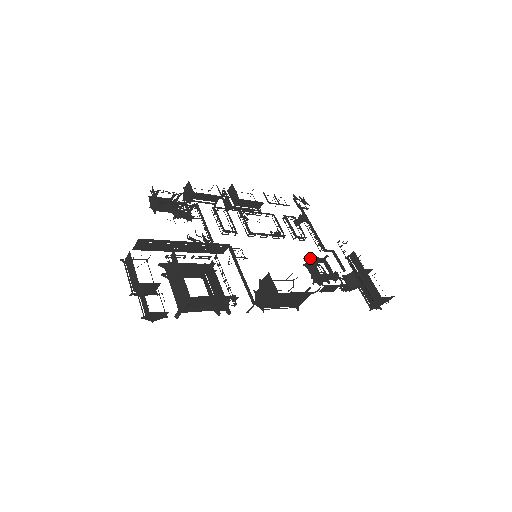
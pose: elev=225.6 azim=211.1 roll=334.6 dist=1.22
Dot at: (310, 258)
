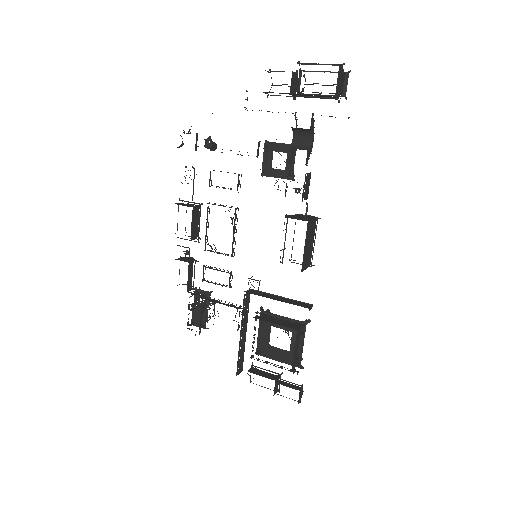
Dot at: (263, 173)
